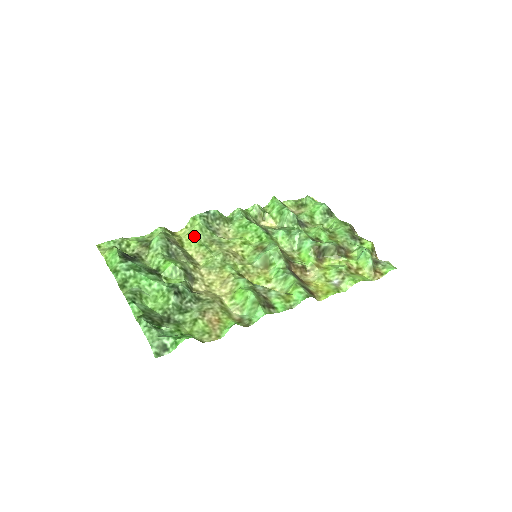
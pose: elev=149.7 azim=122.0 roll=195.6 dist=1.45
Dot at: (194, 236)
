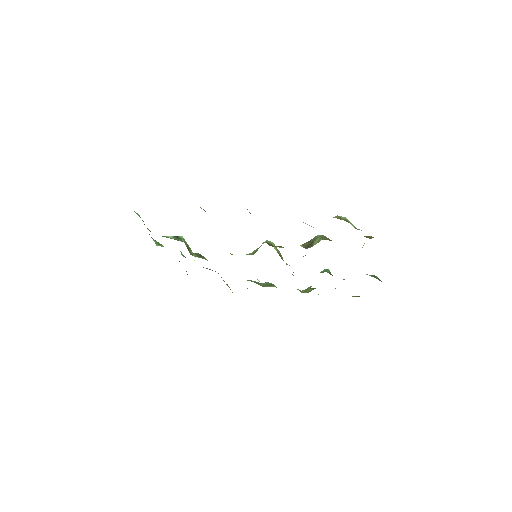
Dot at: occluded
